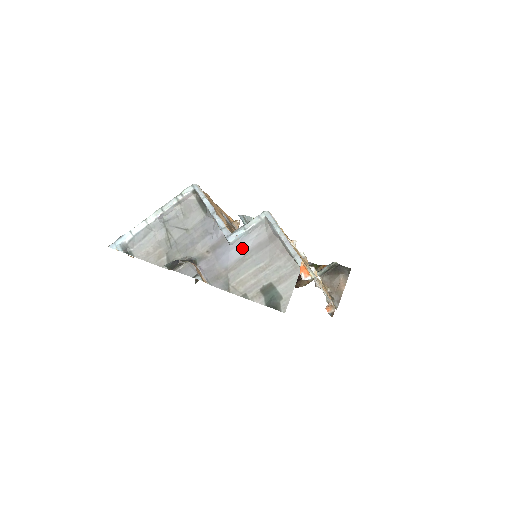
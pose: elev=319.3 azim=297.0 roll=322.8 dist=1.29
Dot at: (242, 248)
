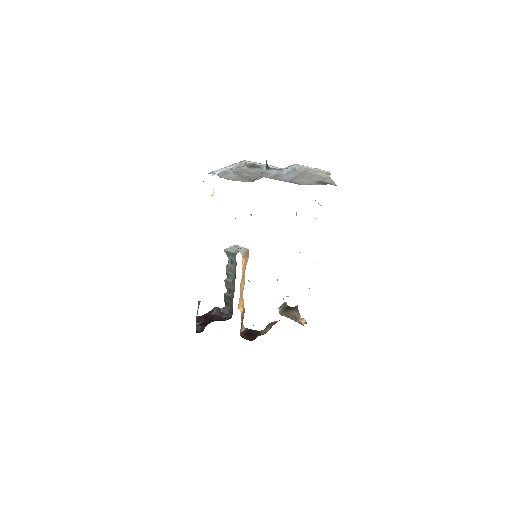
Dot at: (292, 175)
